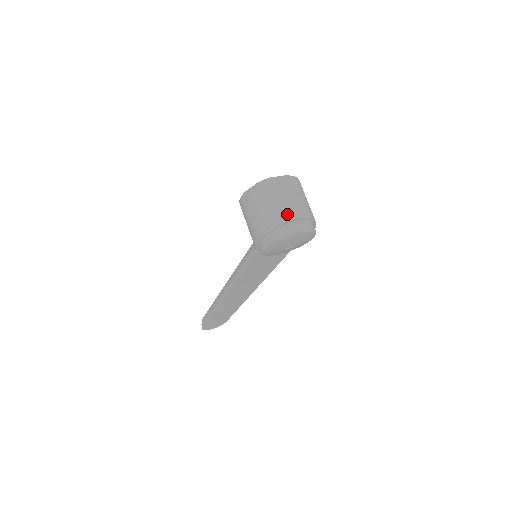
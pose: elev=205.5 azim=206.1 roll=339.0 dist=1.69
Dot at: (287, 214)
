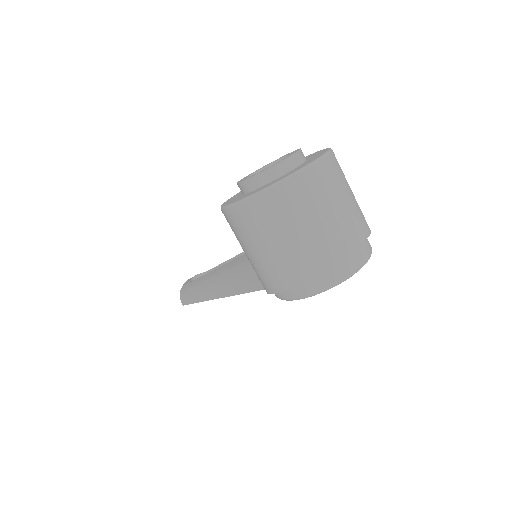
Dot at: (326, 252)
